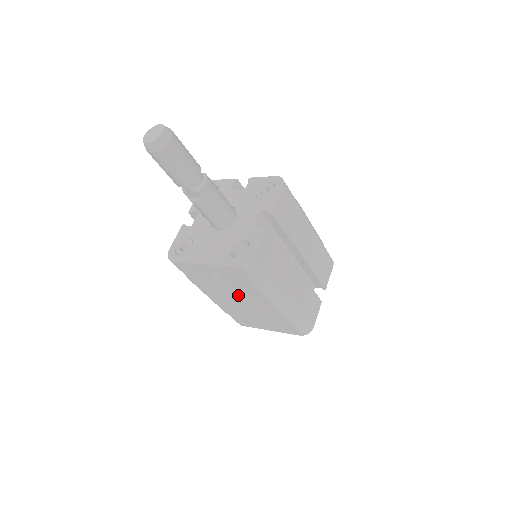
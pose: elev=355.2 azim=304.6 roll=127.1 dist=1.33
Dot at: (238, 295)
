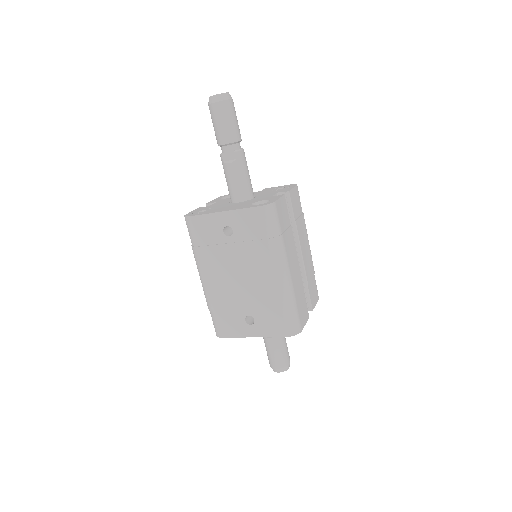
Dot at: (241, 264)
